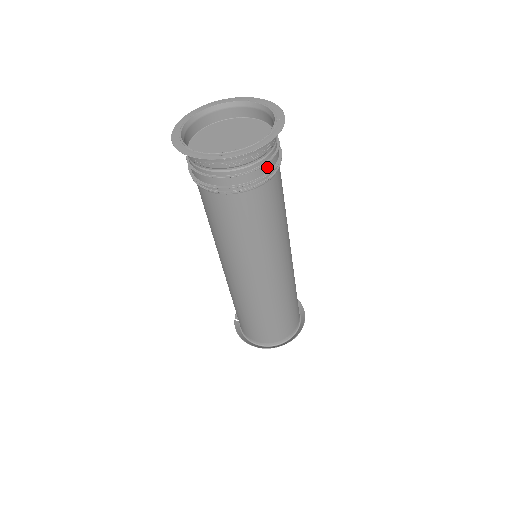
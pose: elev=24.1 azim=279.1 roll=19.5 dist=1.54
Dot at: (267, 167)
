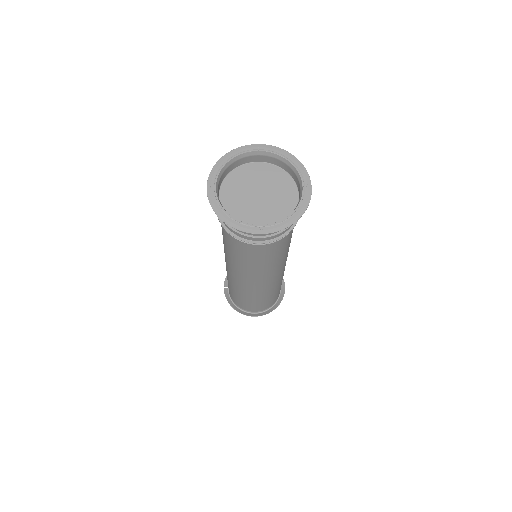
Dot at: (291, 225)
